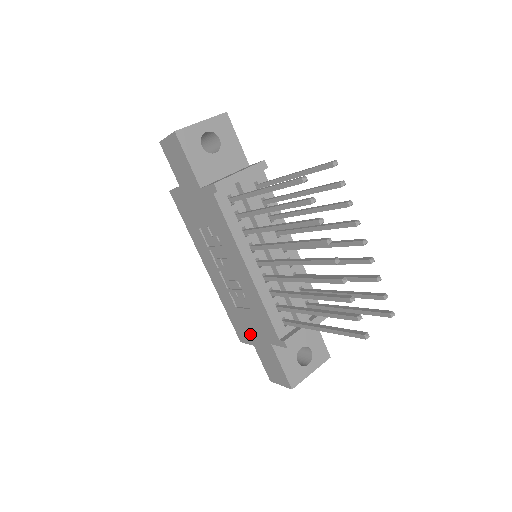
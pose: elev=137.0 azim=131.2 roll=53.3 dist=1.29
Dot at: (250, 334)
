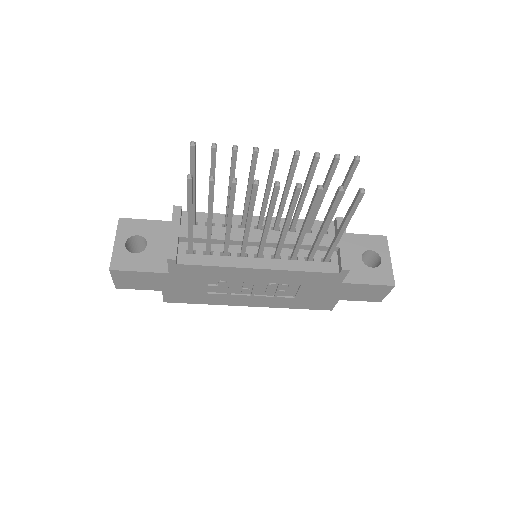
Dot at: (326, 298)
